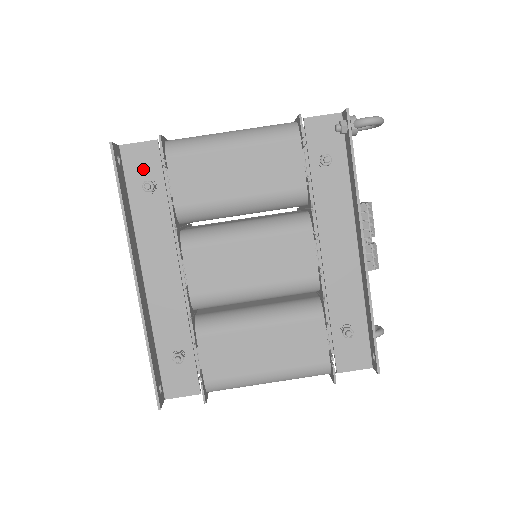
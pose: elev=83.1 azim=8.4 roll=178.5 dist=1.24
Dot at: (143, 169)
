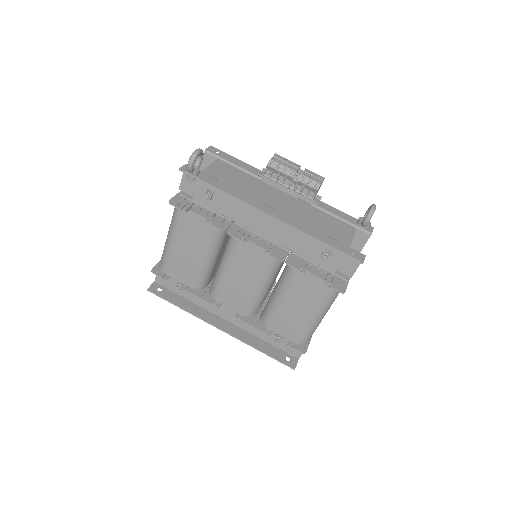
Dot at: (171, 281)
